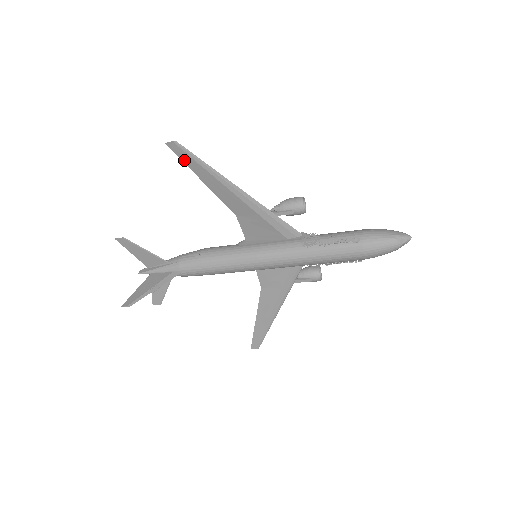
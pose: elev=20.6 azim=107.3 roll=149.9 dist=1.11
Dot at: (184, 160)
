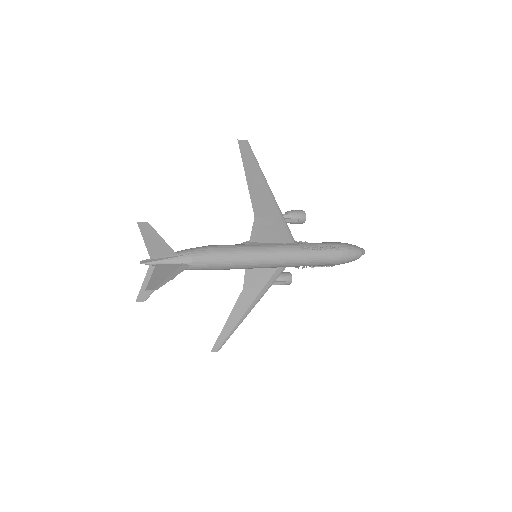
Dot at: (244, 158)
